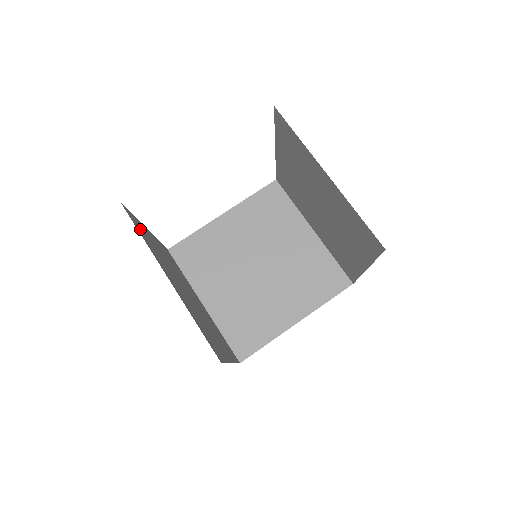
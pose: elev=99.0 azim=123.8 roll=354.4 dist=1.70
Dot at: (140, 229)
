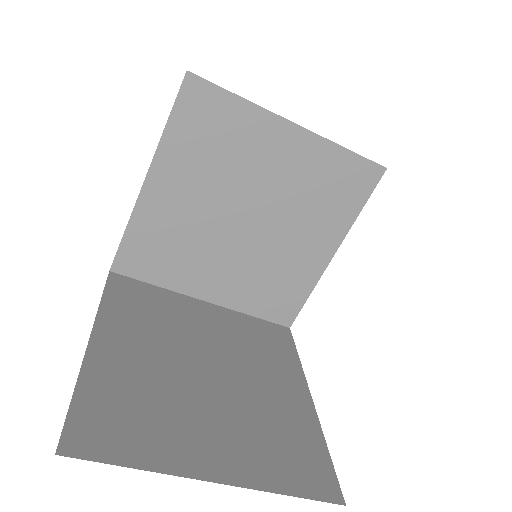
Dot at: (109, 429)
